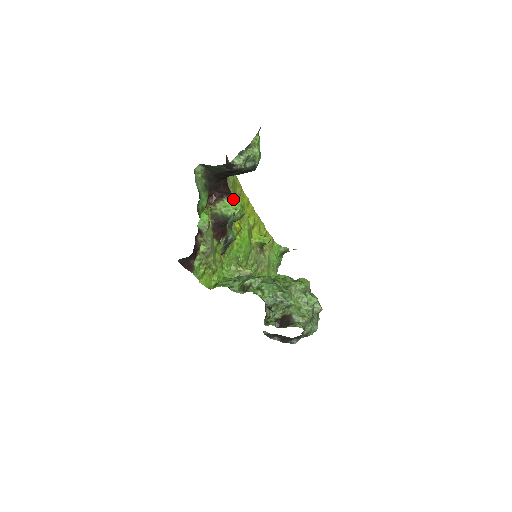
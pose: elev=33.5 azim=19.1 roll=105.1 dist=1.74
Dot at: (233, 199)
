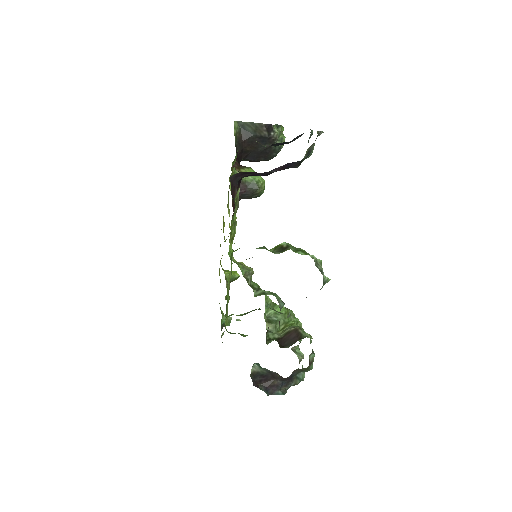
Dot at: occluded
